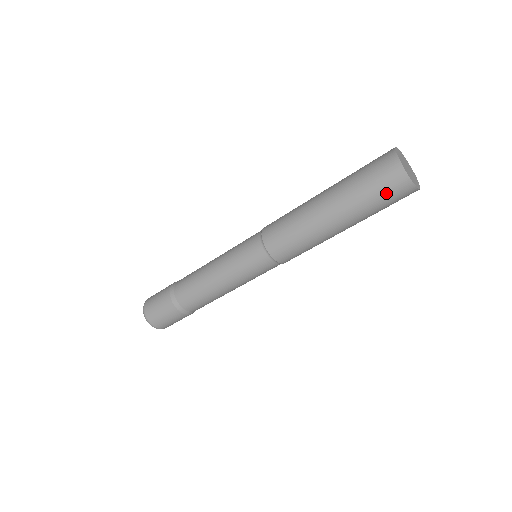
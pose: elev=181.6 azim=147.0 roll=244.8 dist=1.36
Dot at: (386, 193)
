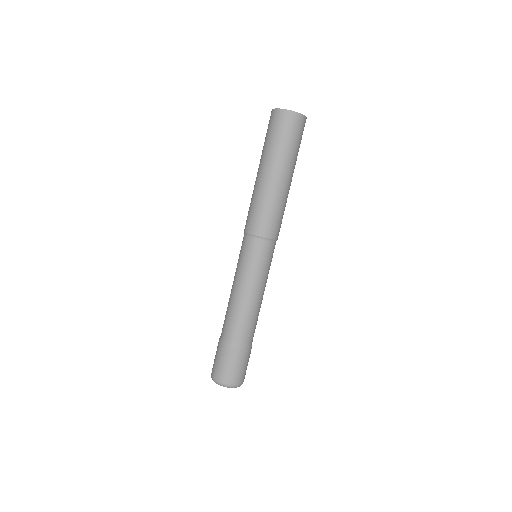
Dot at: (289, 131)
